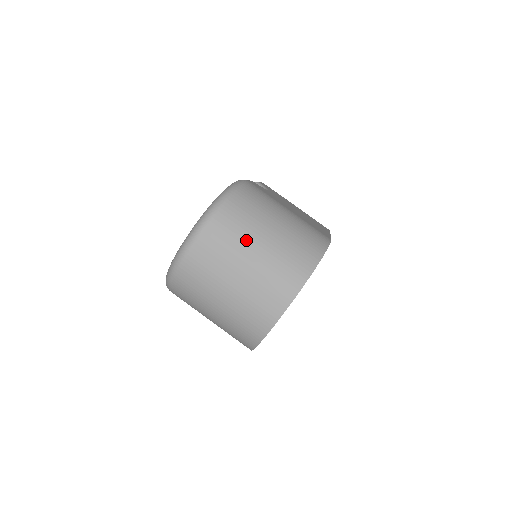
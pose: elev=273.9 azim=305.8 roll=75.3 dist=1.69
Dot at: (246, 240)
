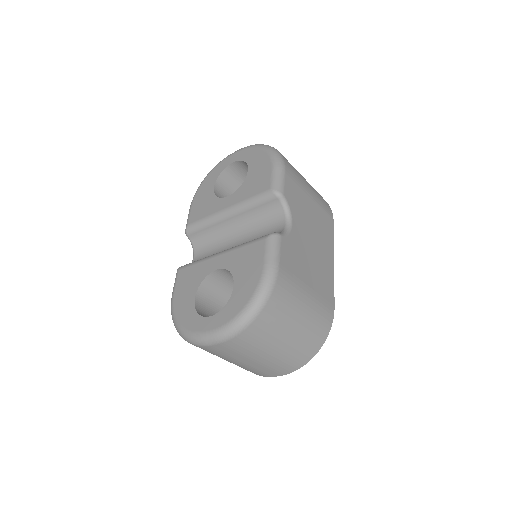
Dot at: (264, 347)
